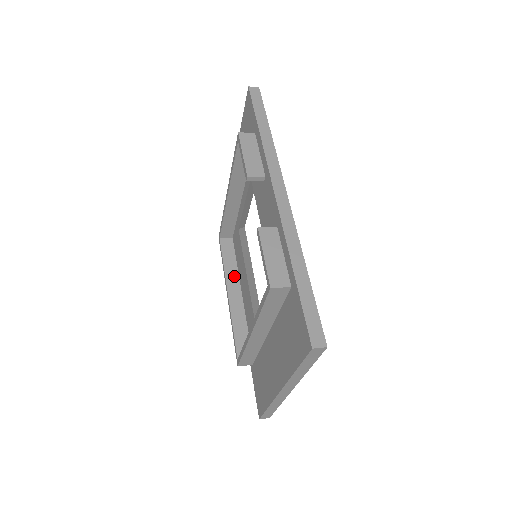
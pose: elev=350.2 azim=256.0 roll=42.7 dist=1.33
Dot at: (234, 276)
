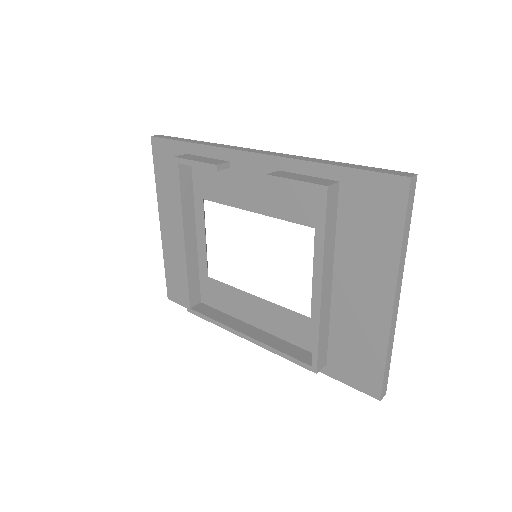
Dot at: (234, 322)
